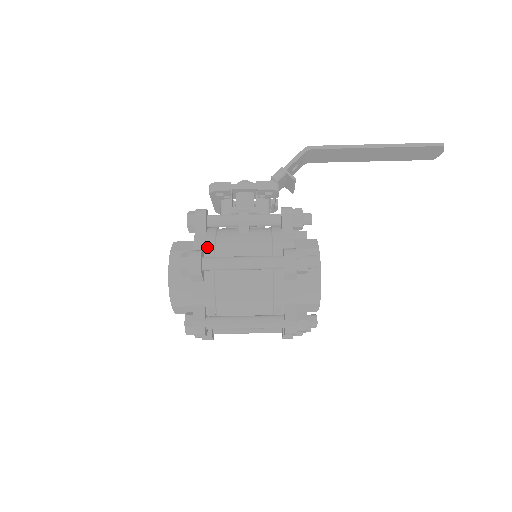
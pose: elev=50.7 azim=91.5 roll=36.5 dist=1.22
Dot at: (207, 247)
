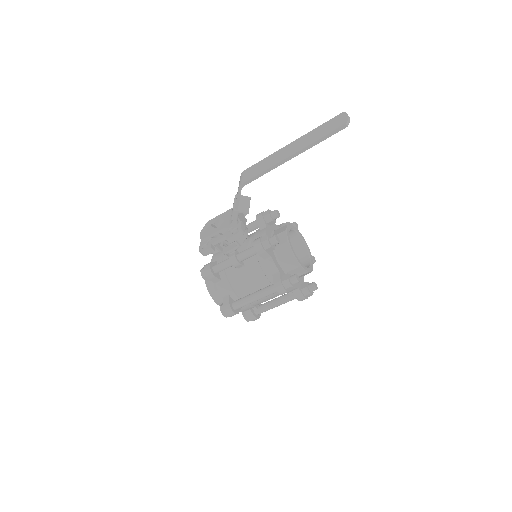
Dot at: (229, 292)
